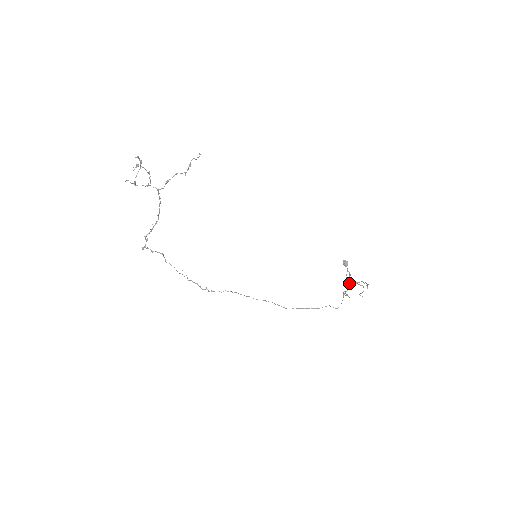
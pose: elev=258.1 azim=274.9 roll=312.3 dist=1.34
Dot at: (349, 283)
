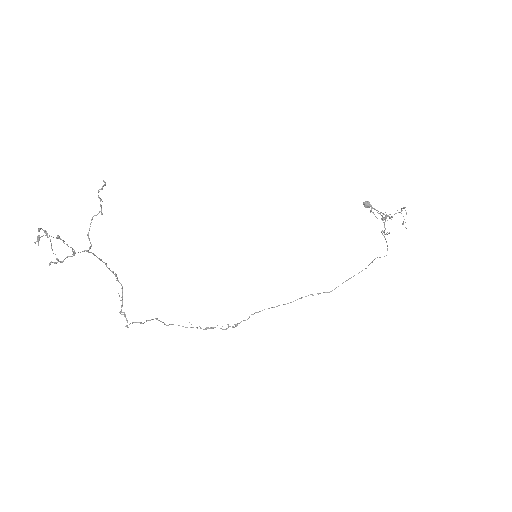
Dot at: occluded
